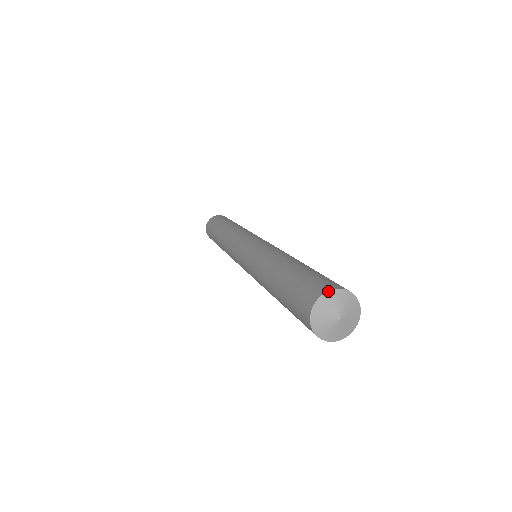
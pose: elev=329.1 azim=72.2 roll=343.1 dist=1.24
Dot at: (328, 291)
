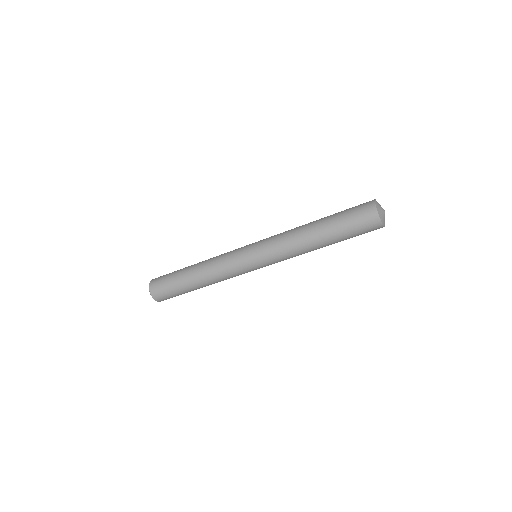
Dot at: (375, 199)
